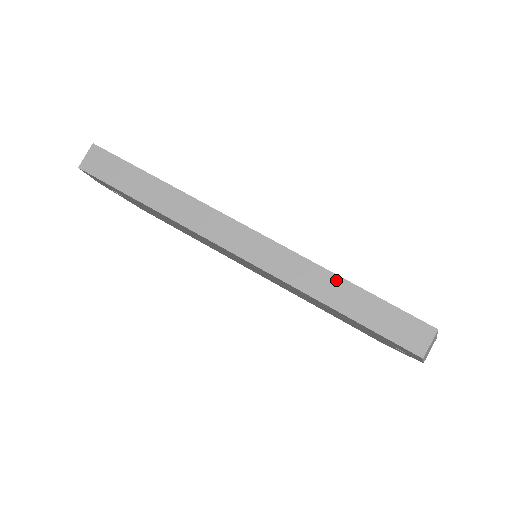
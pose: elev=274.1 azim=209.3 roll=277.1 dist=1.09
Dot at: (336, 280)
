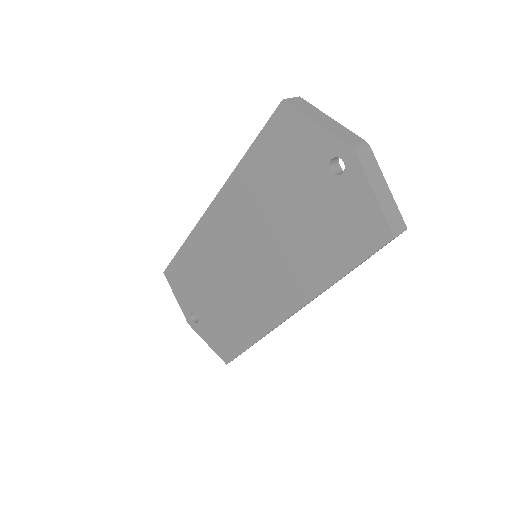
Dot at: occluded
